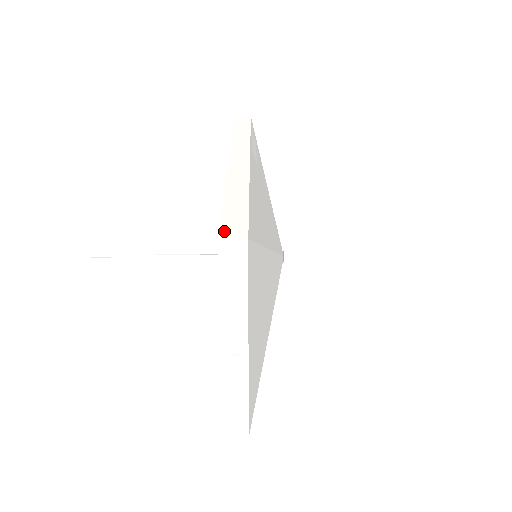
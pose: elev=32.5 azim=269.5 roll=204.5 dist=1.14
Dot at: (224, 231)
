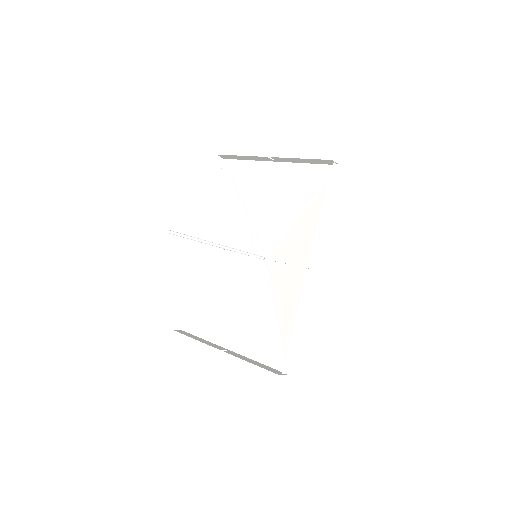
Dot at: (284, 369)
